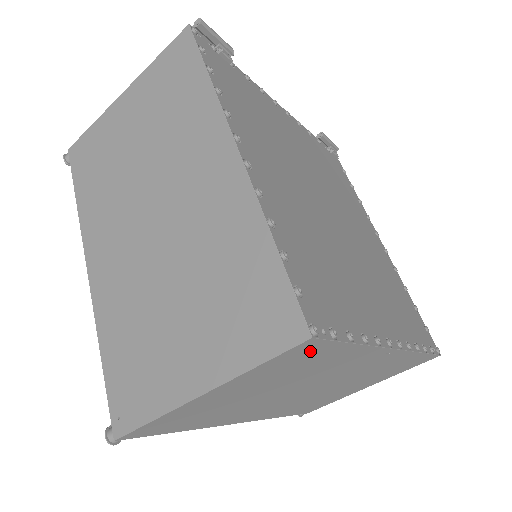
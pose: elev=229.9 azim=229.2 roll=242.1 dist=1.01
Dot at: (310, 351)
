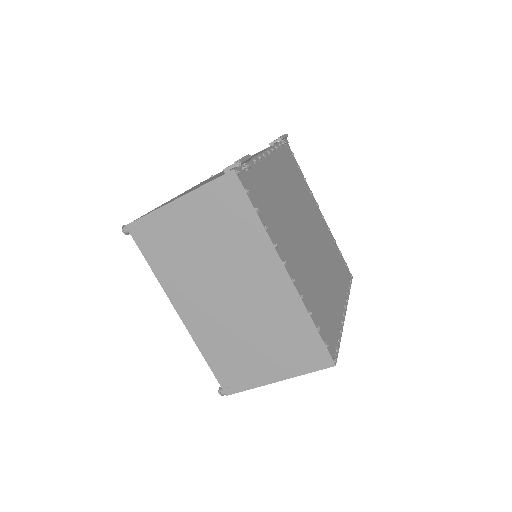
Dot at: occluded
